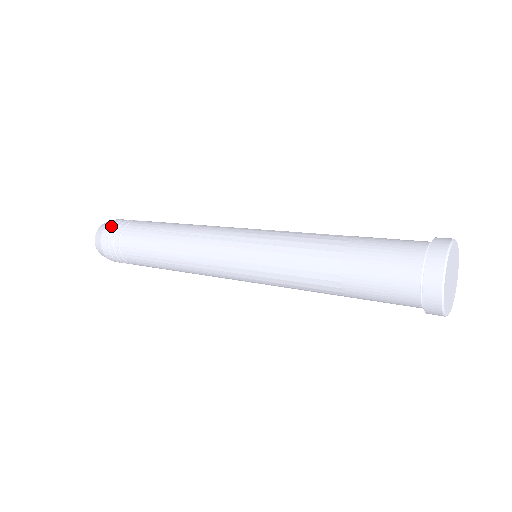
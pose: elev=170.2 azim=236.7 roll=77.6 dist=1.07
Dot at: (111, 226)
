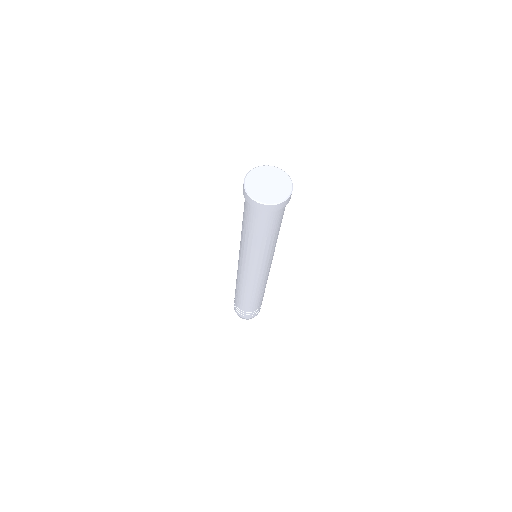
Dot at: occluded
